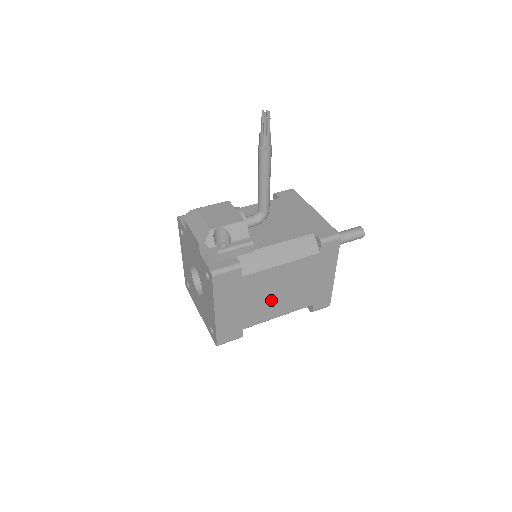
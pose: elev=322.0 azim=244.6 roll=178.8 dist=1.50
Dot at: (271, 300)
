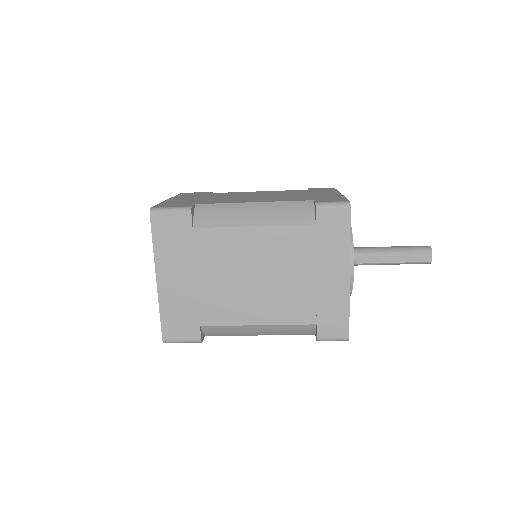
Dot at: occluded
